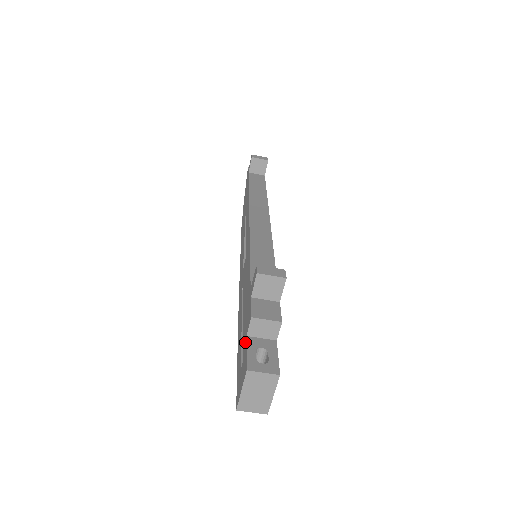
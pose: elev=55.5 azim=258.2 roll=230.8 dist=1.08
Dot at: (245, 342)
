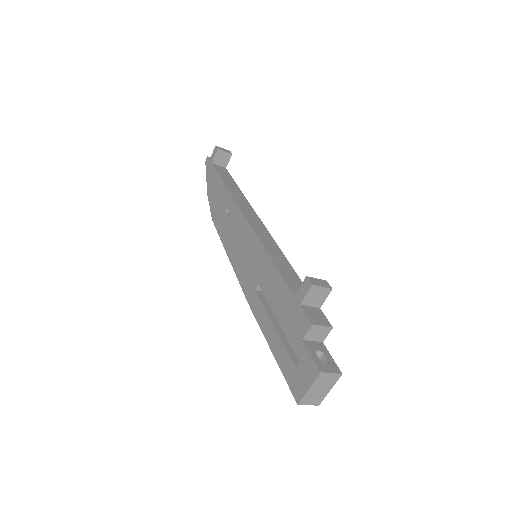
Dot at: (301, 345)
